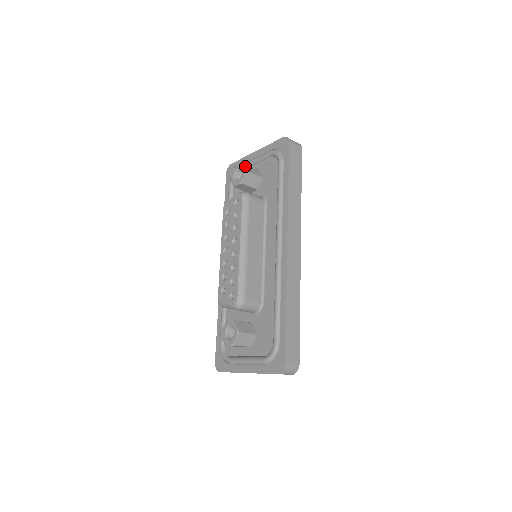
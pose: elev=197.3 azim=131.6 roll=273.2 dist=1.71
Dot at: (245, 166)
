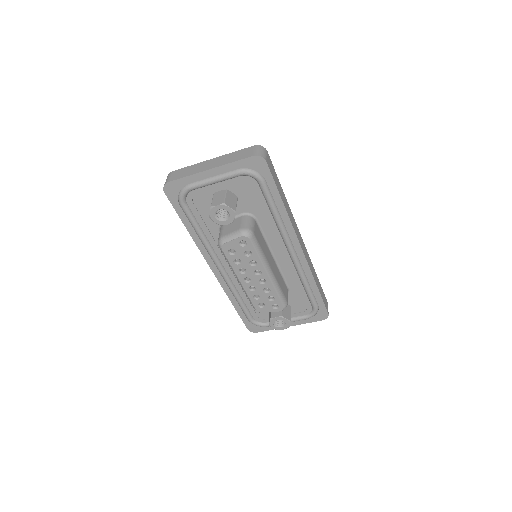
Dot at: (228, 205)
